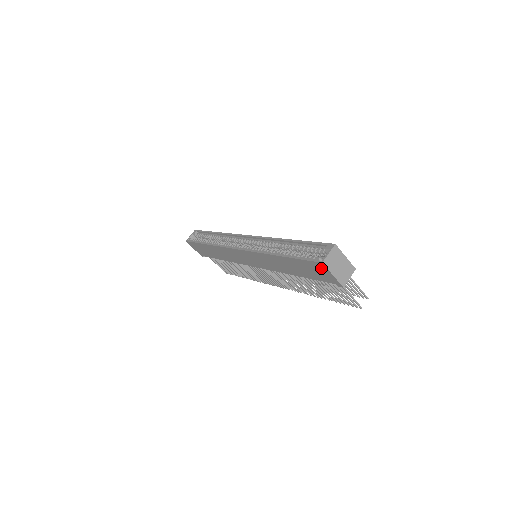
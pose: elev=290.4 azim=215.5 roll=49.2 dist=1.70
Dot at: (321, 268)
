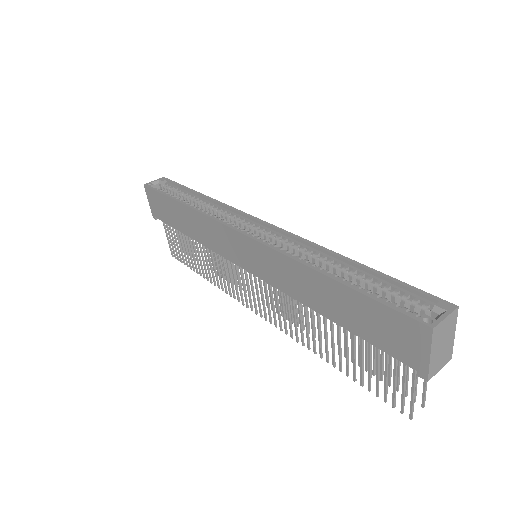
Dot at: (415, 334)
